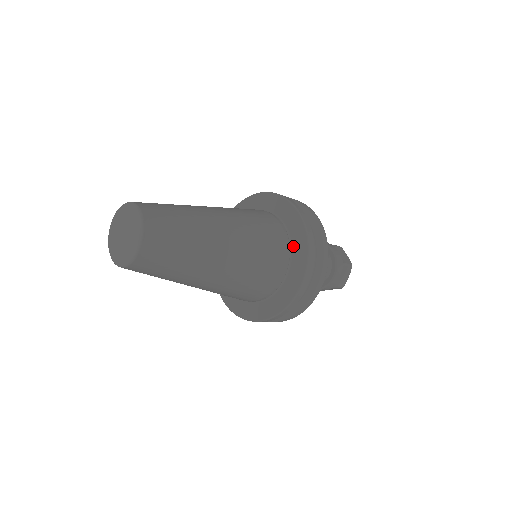
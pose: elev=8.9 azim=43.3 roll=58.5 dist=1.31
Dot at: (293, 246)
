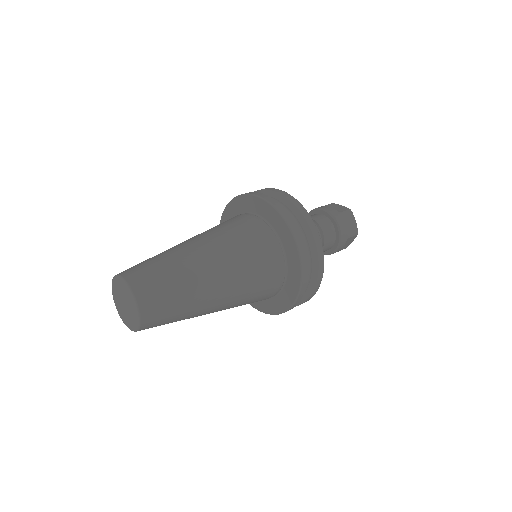
Dot at: (272, 224)
